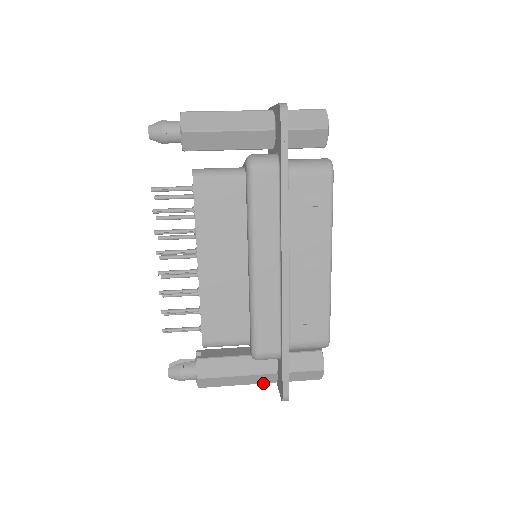
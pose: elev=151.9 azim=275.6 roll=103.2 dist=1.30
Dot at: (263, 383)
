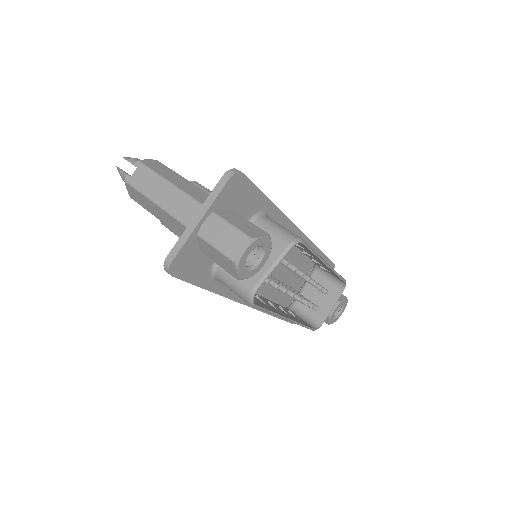
Dot at: occluded
